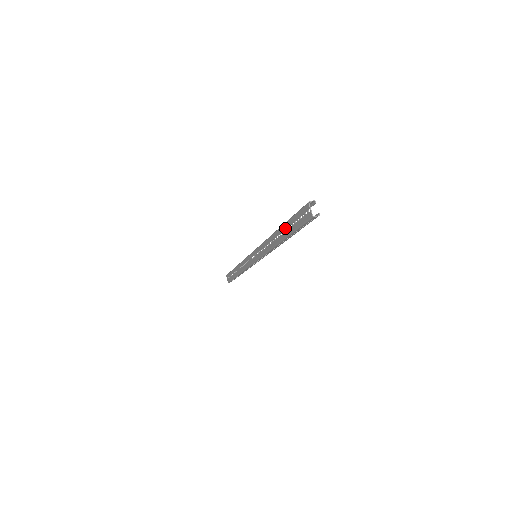
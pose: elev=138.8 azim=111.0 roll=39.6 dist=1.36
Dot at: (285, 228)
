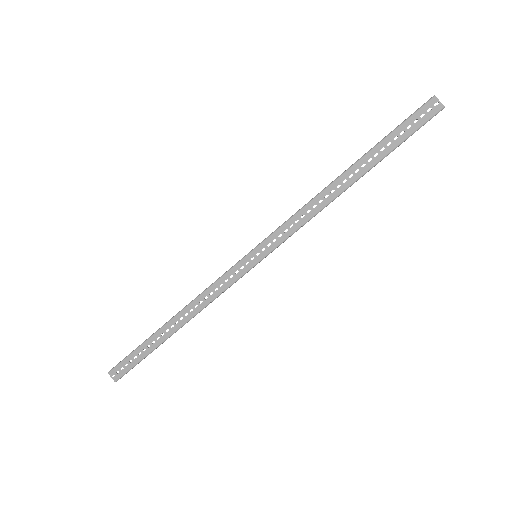
Dot at: (372, 156)
